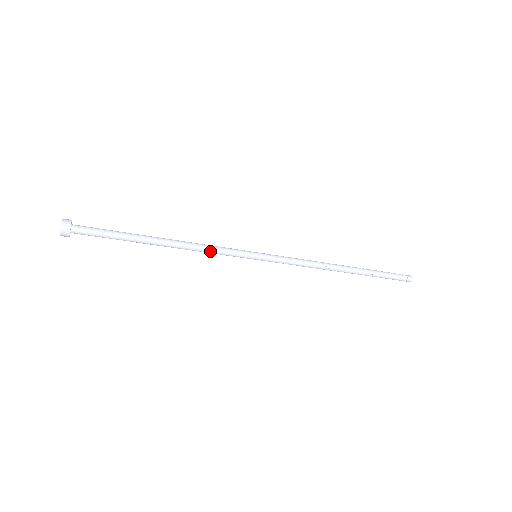
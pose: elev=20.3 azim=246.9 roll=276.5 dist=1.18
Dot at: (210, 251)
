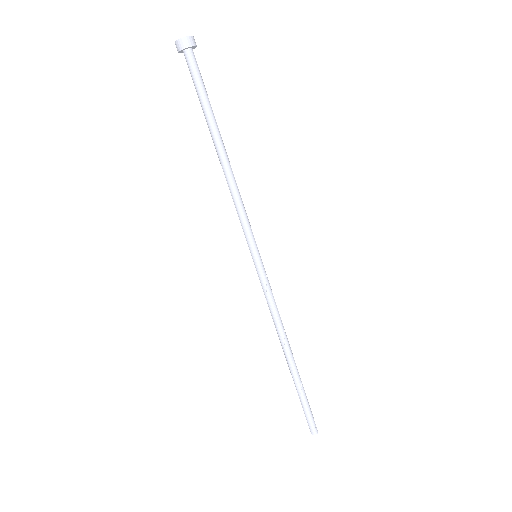
Dot at: (240, 204)
